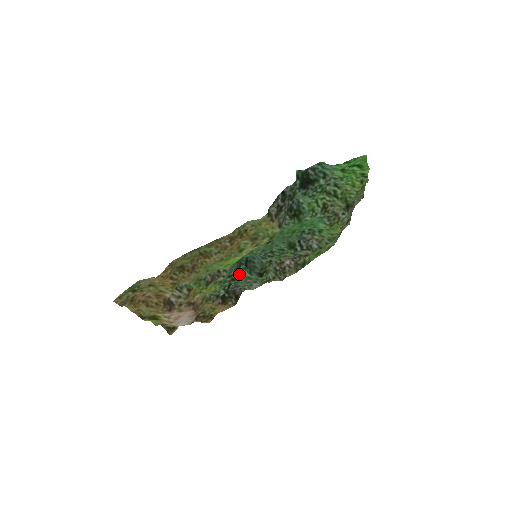
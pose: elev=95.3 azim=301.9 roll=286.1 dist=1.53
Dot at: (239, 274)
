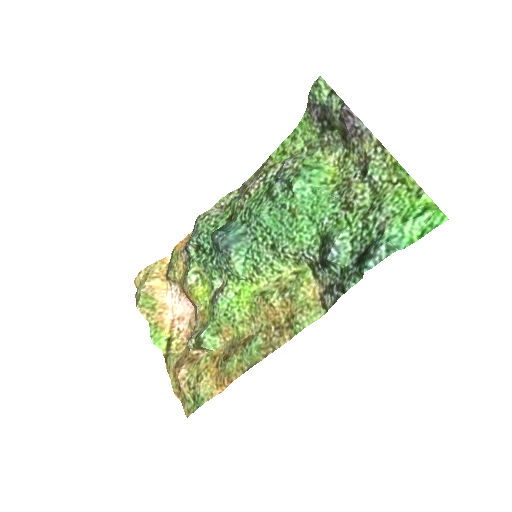
Dot at: (211, 239)
